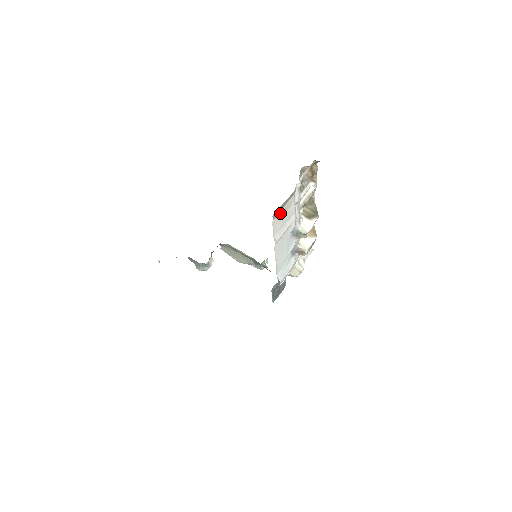
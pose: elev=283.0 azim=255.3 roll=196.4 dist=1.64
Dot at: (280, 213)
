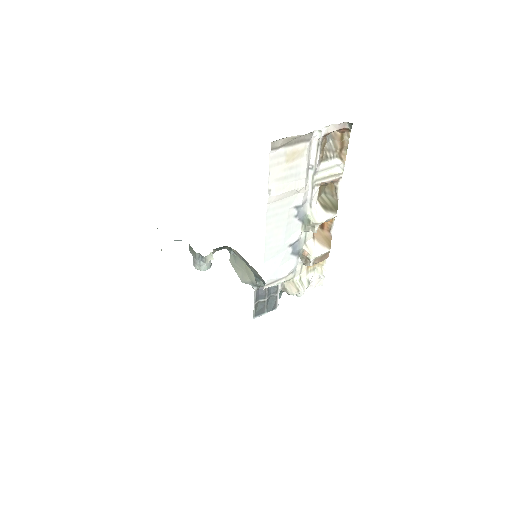
Dot at: (284, 152)
